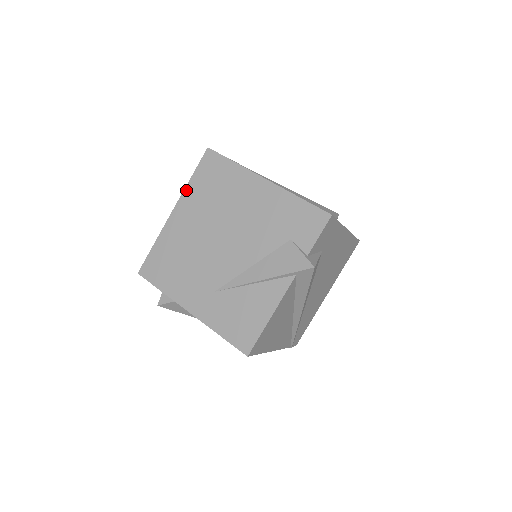
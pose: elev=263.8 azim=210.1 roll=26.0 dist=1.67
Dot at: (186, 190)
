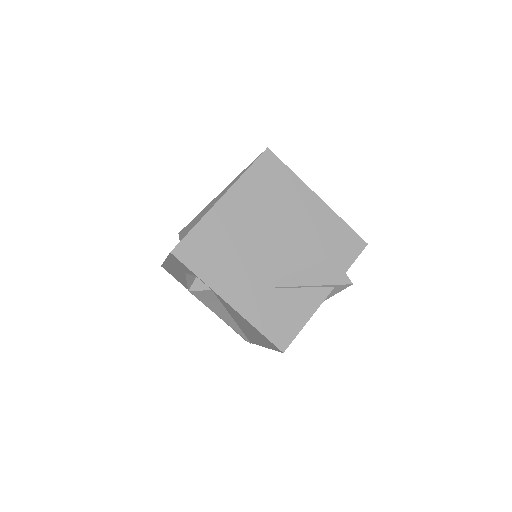
Dot at: (240, 181)
